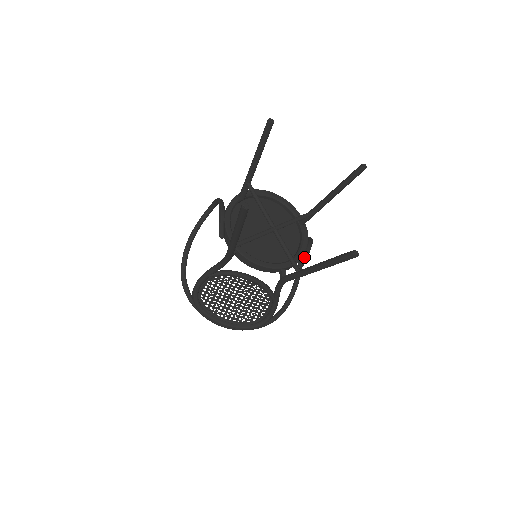
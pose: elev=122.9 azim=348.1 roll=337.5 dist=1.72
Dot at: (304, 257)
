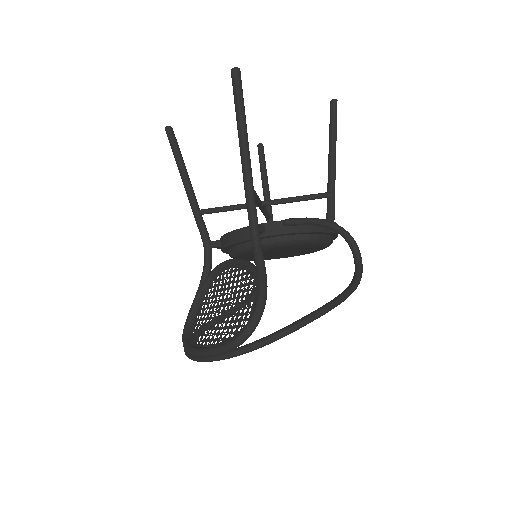
Dot at: (302, 218)
